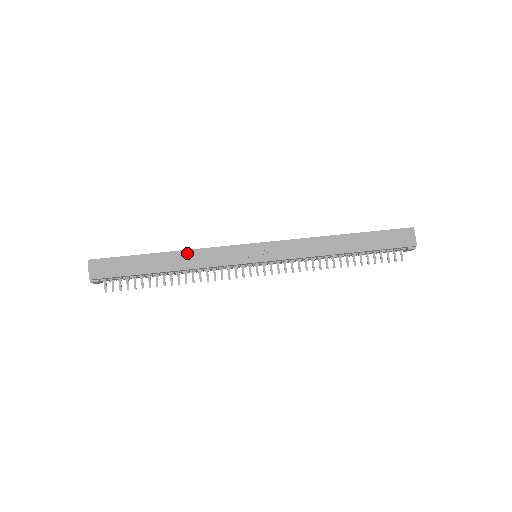
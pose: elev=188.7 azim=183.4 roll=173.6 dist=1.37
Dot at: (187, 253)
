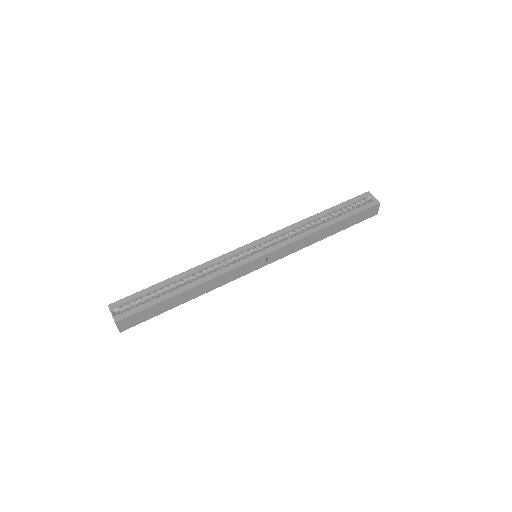
Dot at: (204, 284)
